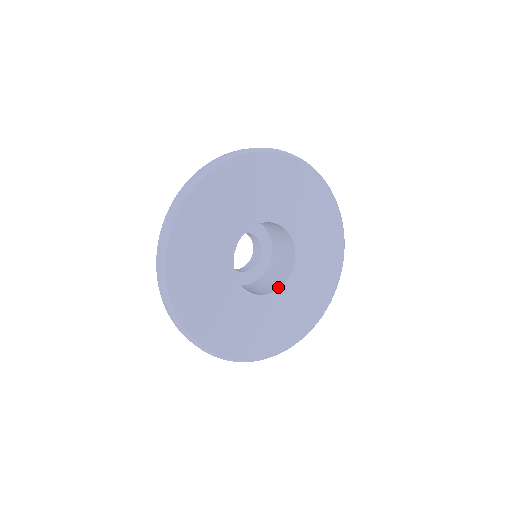
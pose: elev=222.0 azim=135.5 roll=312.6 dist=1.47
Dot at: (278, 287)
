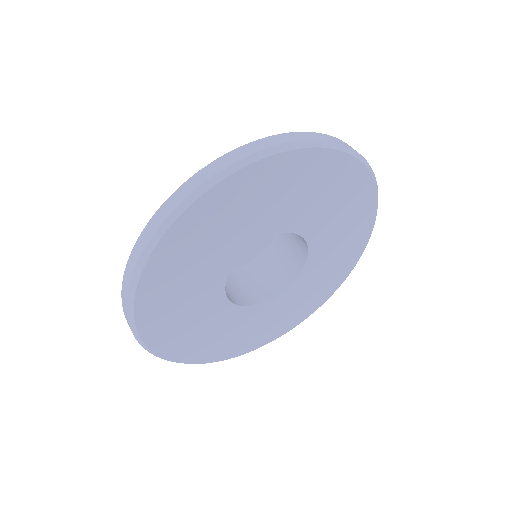
Dot at: (286, 285)
